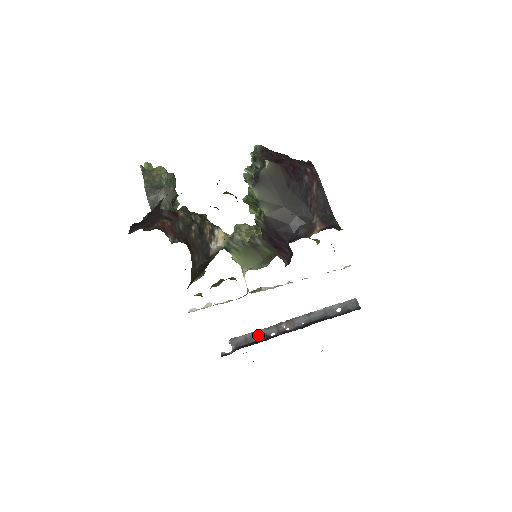
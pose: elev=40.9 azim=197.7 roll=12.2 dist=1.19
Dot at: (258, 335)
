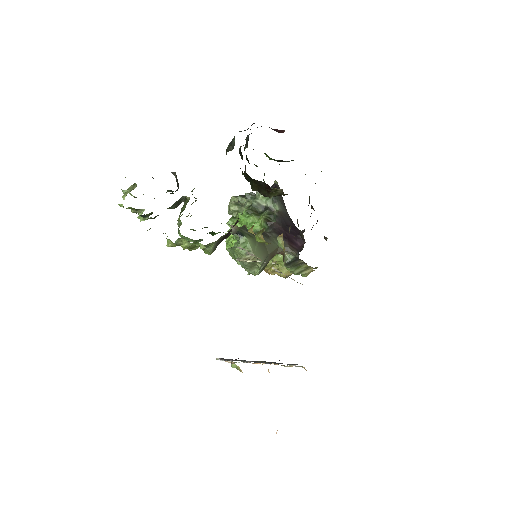
Dot at: (244, 361)
